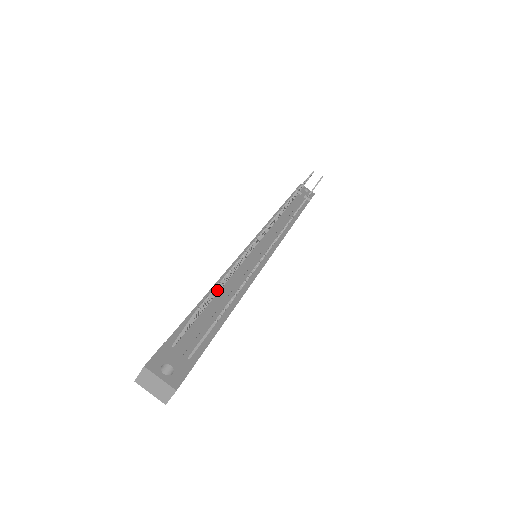
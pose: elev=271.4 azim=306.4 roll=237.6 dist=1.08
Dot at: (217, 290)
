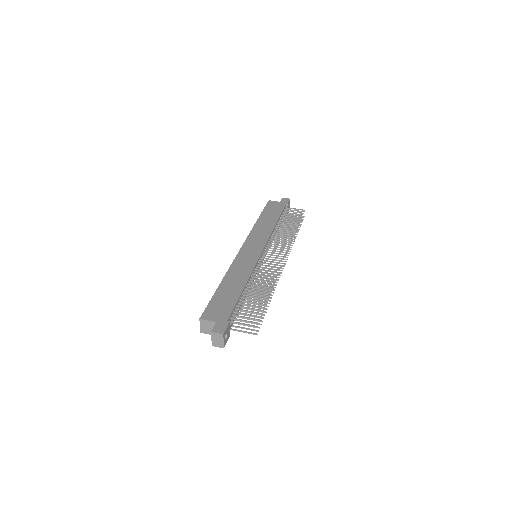
Dot at: occluded
